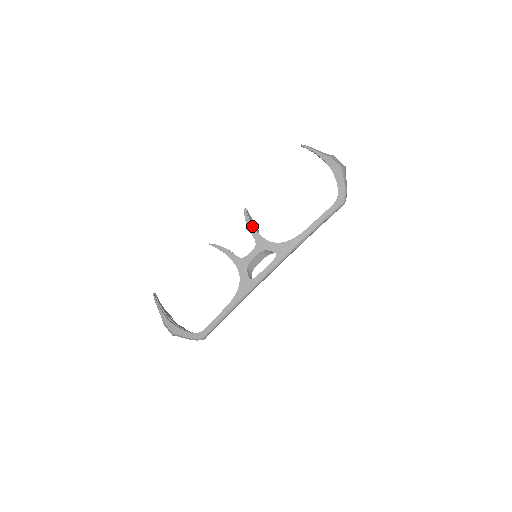
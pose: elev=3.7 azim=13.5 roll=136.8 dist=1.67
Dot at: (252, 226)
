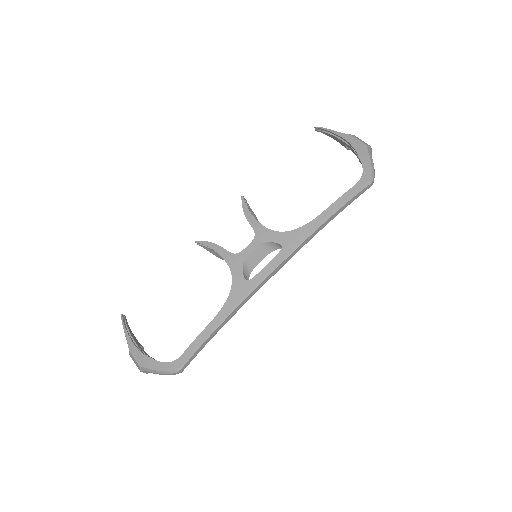
Dot at: (251, 214)
